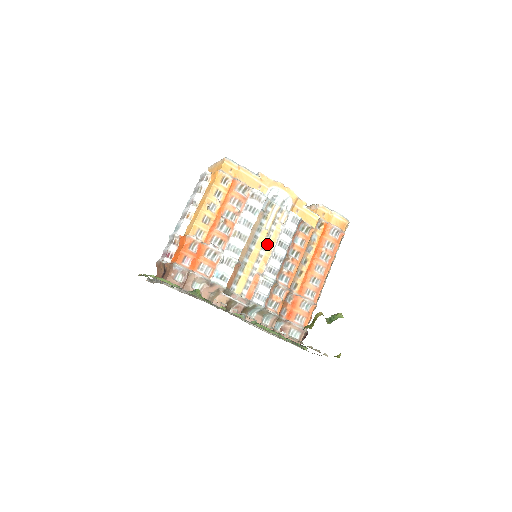
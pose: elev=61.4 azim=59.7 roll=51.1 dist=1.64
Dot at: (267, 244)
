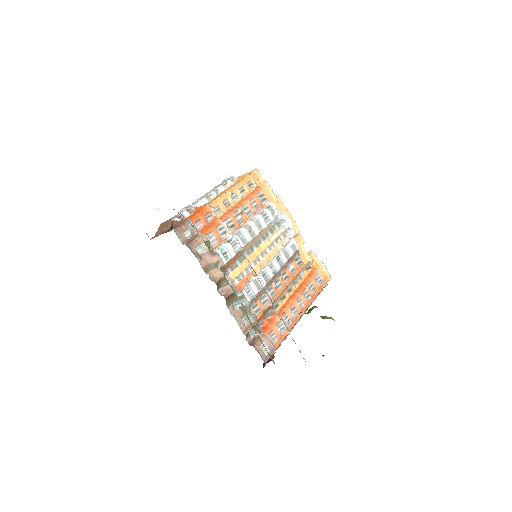
Dot at: (266, 253)
